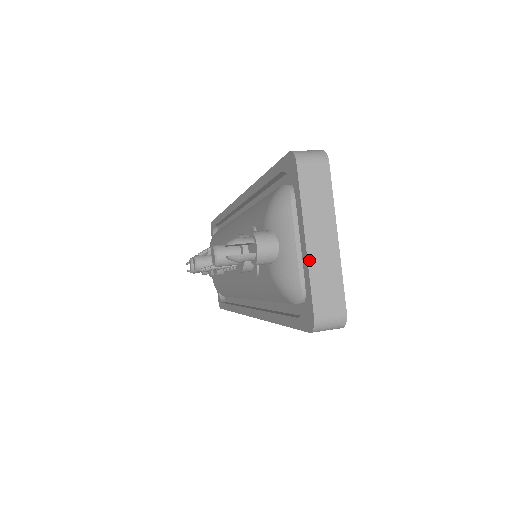
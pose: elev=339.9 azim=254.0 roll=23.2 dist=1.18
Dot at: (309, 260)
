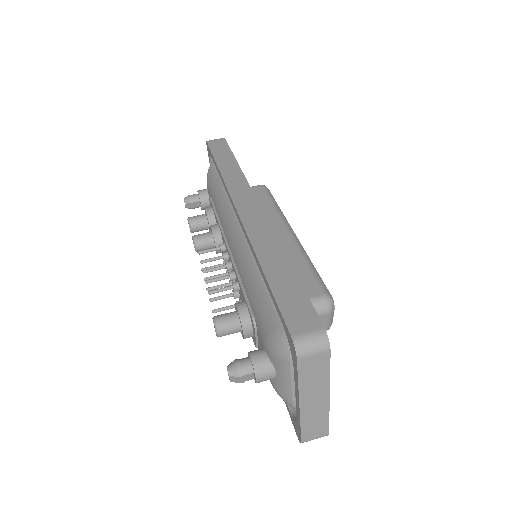
Dot at: (301, 415)
